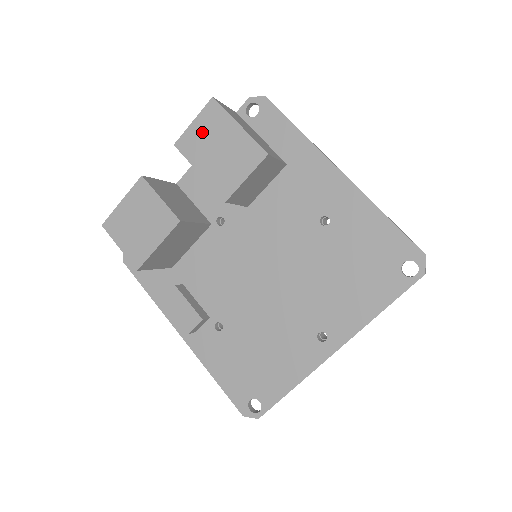
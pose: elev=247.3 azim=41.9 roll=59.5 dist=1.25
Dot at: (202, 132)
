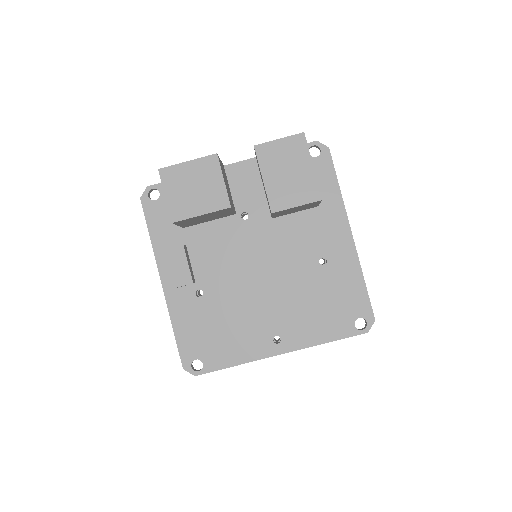
Dot at: (282, 152)
